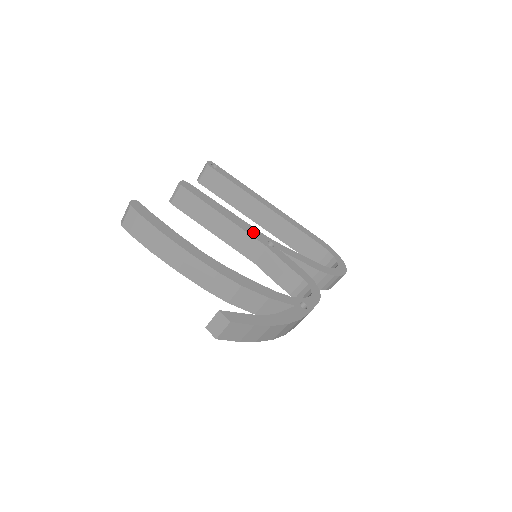
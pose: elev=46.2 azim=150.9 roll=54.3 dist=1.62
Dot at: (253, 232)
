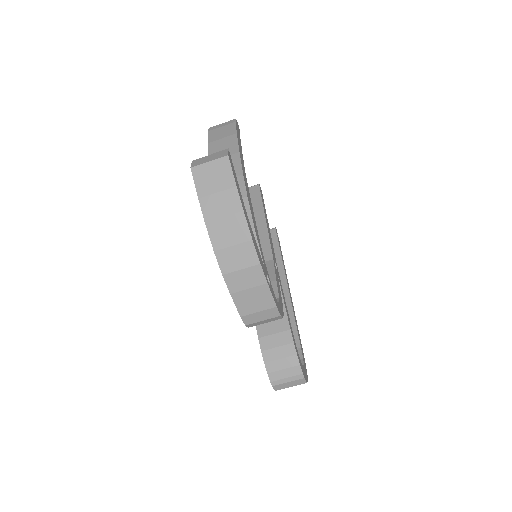
Dot at: (272, 247)
